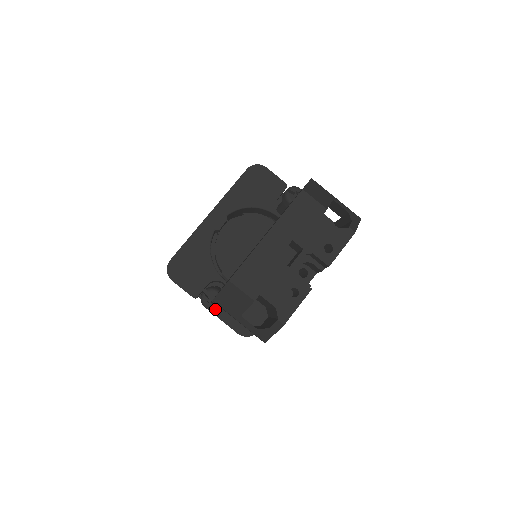
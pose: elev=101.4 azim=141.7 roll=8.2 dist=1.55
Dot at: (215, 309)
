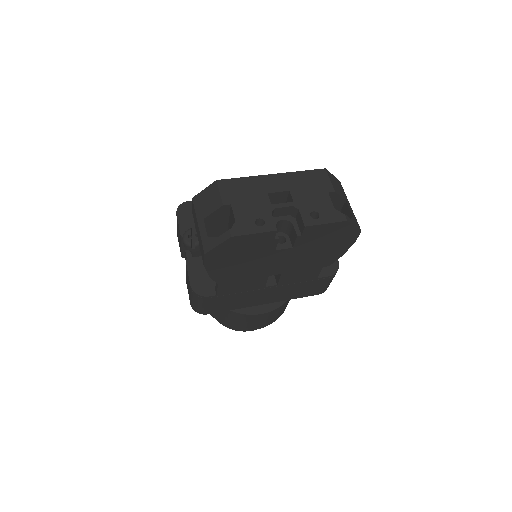
Dot at: (189, 246)
